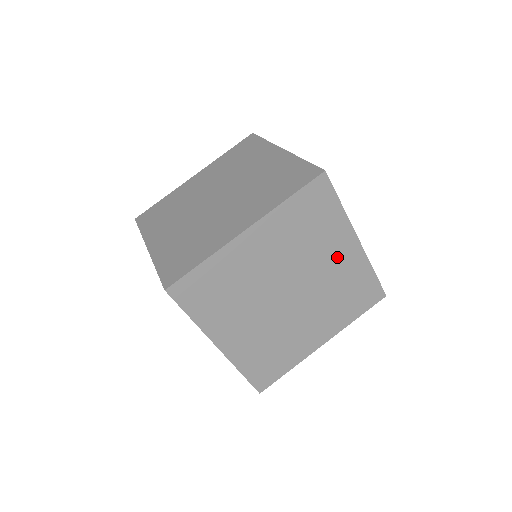
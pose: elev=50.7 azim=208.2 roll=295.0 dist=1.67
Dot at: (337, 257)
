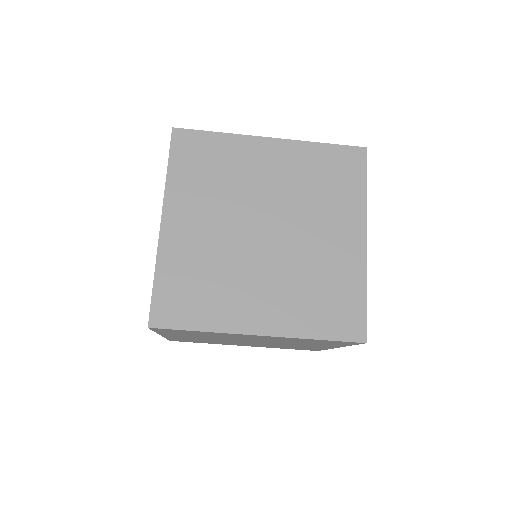
Dot at: (256, 337)
